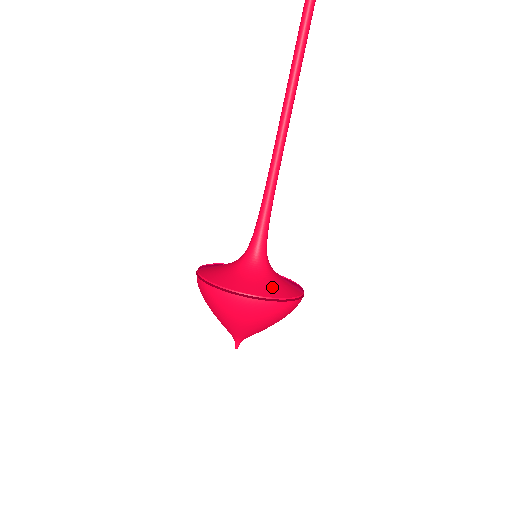
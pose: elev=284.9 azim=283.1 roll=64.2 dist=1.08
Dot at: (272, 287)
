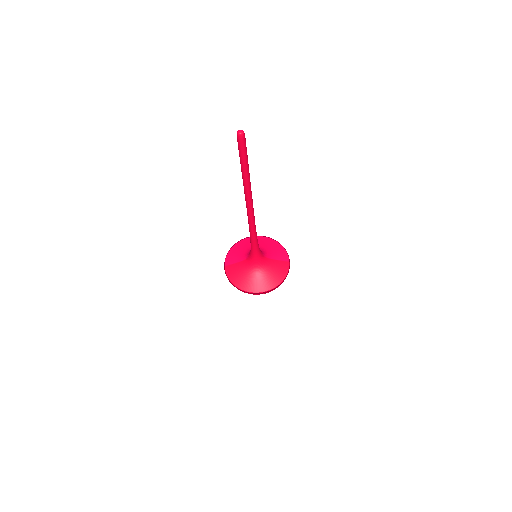
Dot at: (271, 276)
